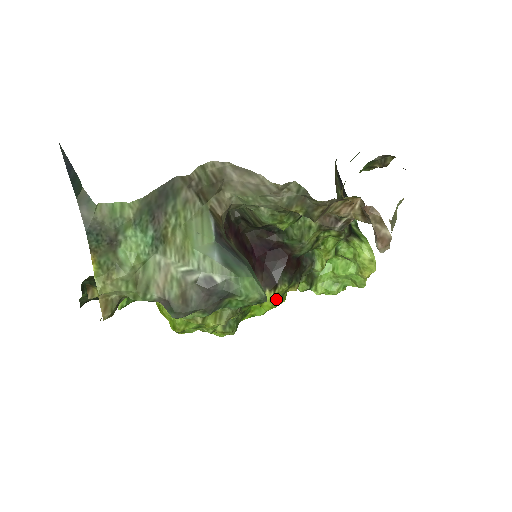
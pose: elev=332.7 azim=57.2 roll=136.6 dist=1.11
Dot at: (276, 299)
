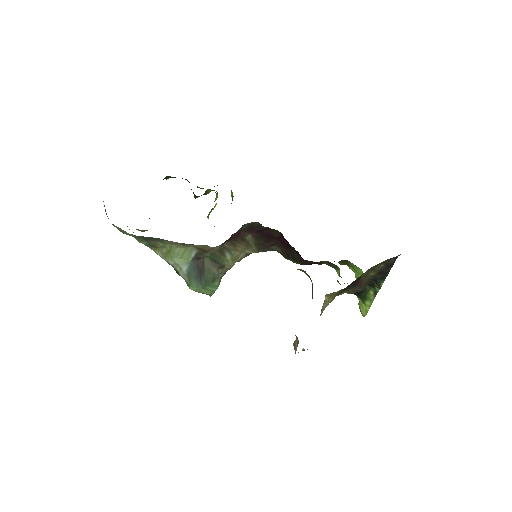
Dot at: occluded
